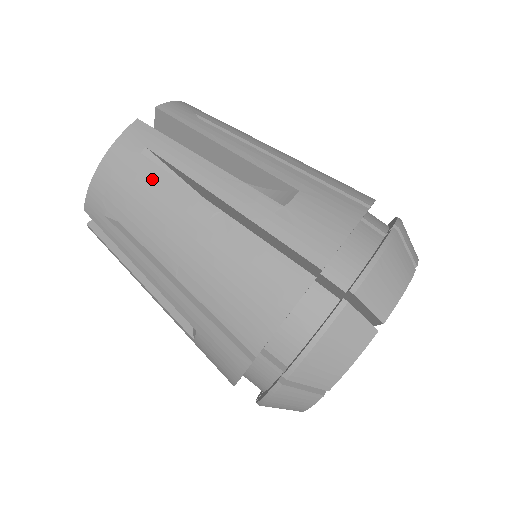
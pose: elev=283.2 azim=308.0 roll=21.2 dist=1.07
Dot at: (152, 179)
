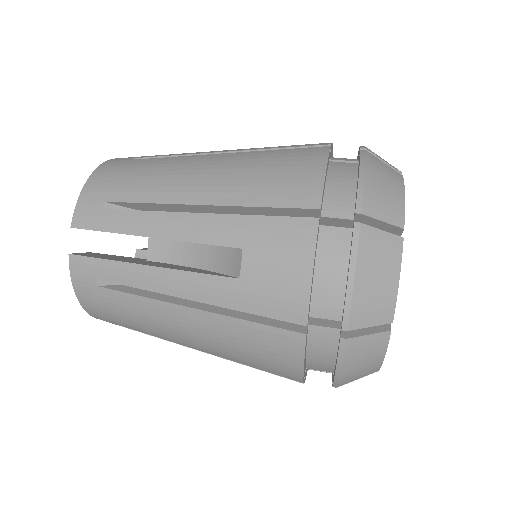
Dot at: (150, 163)
